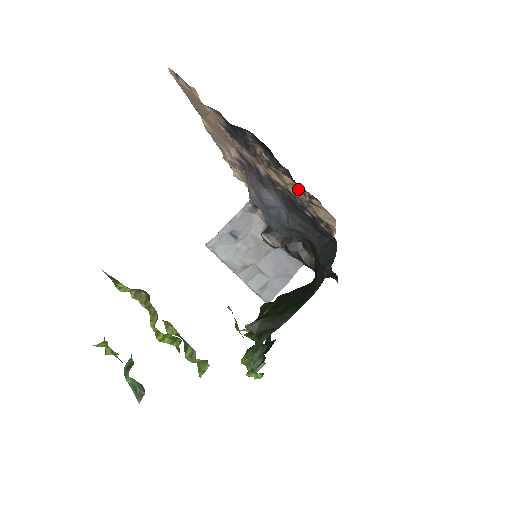
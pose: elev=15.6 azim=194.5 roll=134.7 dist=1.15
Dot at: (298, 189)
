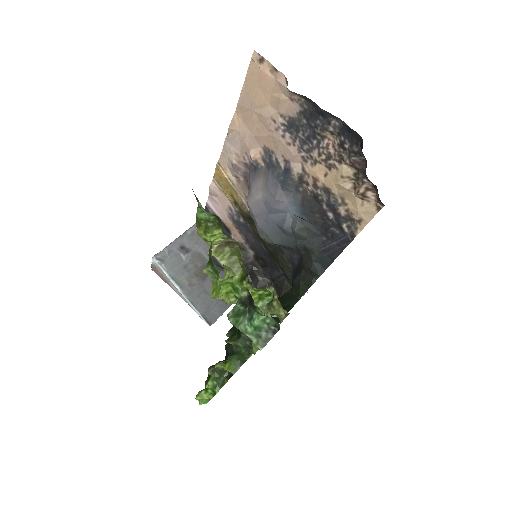
Dot at: (351, 183)
